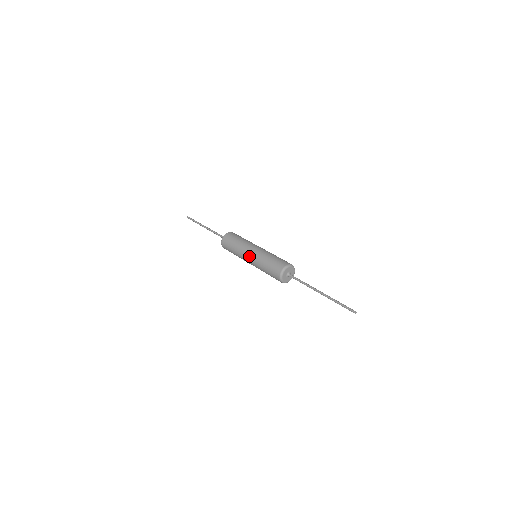
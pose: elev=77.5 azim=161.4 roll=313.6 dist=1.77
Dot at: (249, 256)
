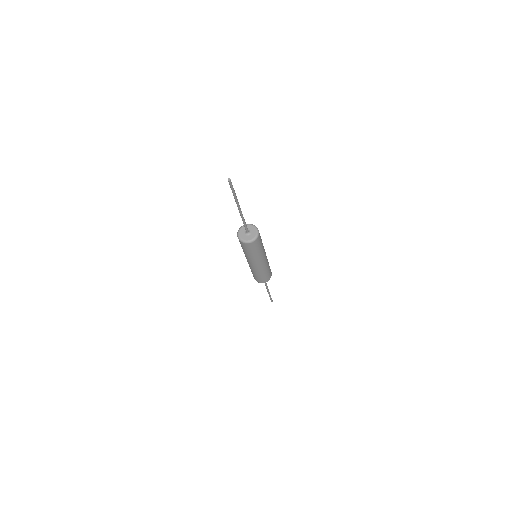
Dot at: occluded
